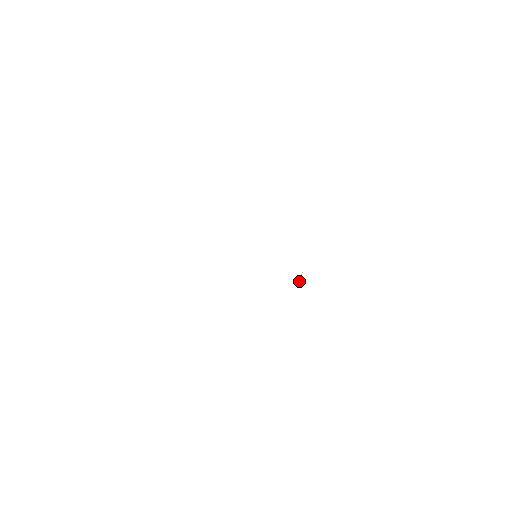
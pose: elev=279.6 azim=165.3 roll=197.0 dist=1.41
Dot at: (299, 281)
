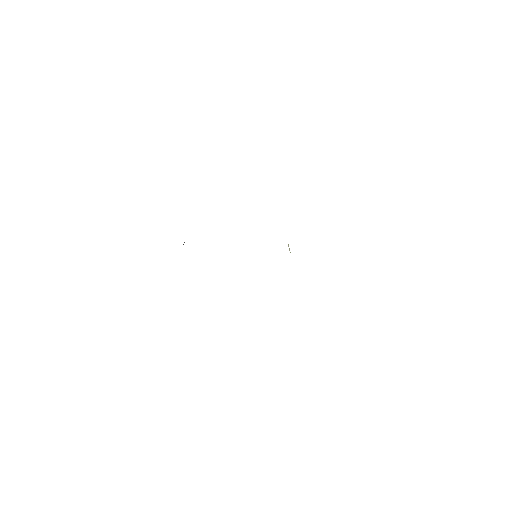
Dot at: occluded
